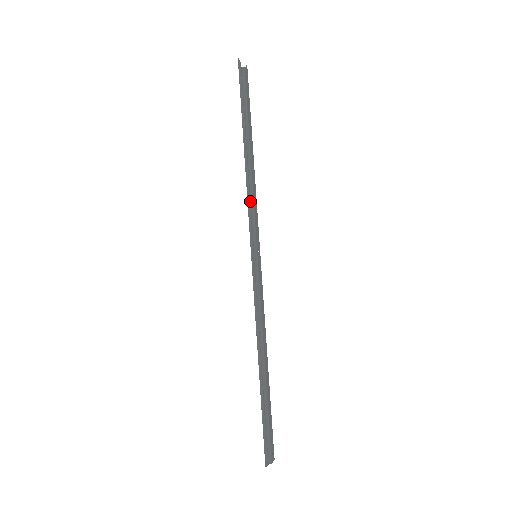
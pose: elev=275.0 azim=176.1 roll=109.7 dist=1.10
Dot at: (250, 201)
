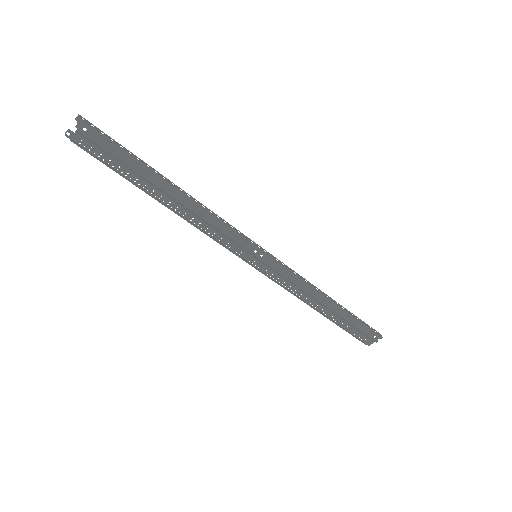
Dot at: (211, 228)
